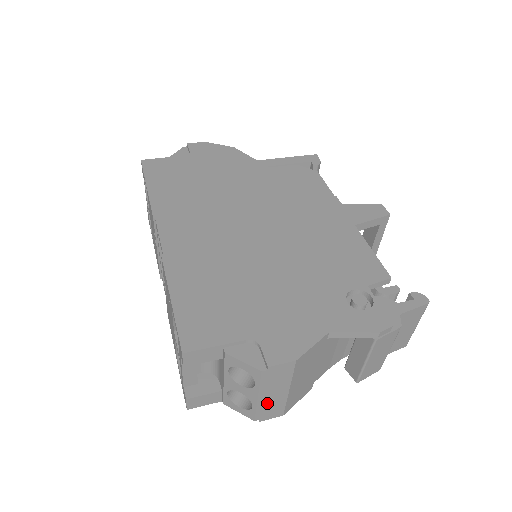
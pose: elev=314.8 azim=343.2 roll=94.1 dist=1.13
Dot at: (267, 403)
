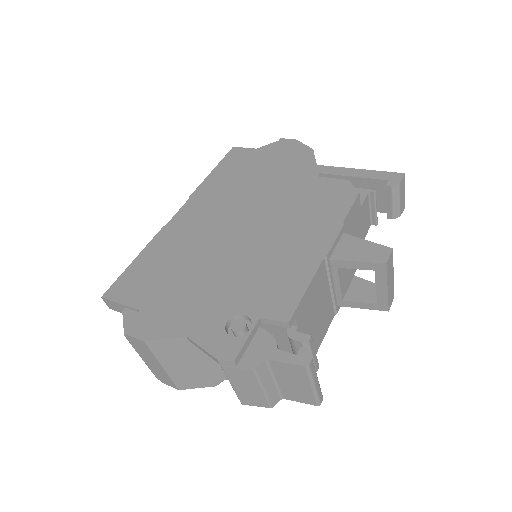
Dot at: (154, 369)
